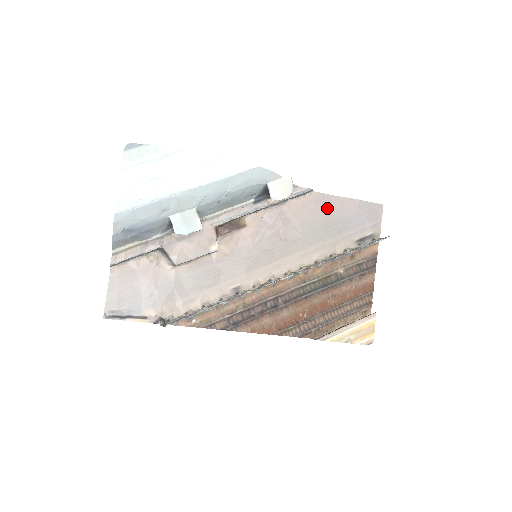
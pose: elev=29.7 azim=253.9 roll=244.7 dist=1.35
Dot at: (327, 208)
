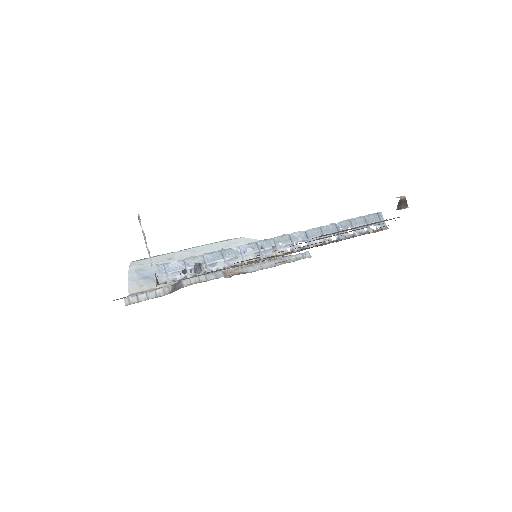
Dot at: occluded
